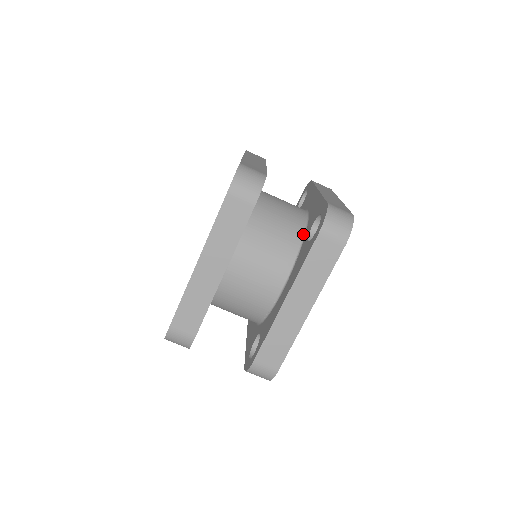
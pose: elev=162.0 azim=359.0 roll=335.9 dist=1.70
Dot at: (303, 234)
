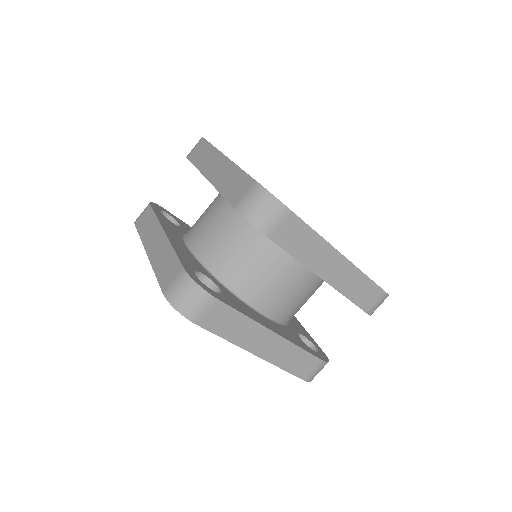
Dot at: occluded
